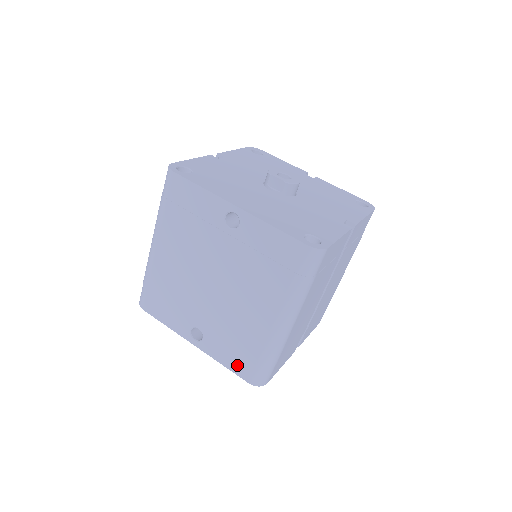
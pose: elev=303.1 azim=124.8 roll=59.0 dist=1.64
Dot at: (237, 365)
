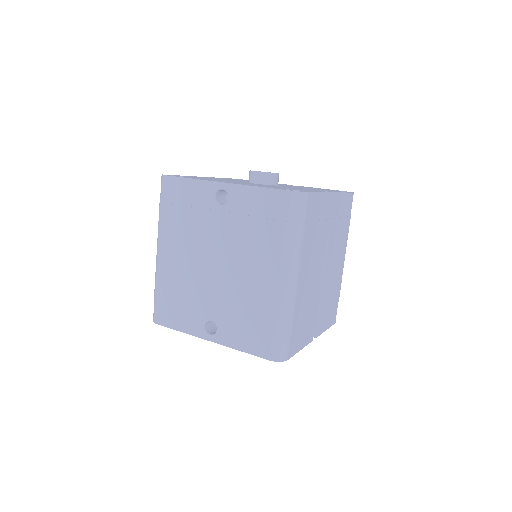
Dot at: (254, 344)
